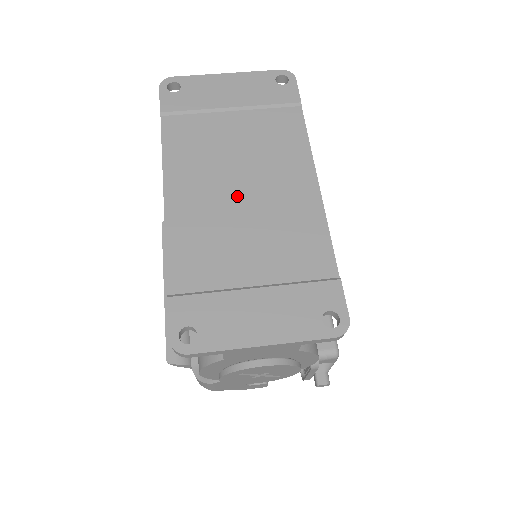
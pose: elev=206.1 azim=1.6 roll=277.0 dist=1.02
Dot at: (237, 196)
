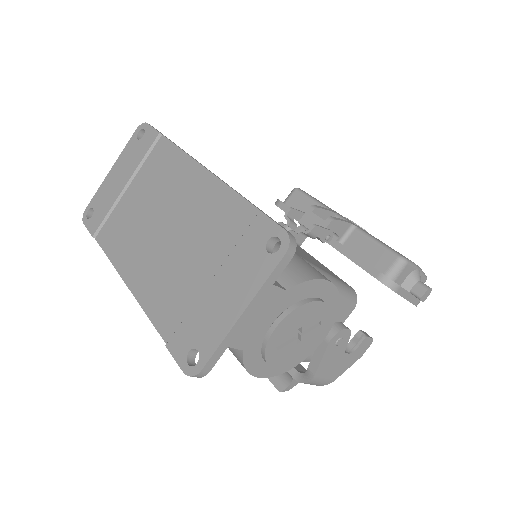
Dot at: (164, 234)
